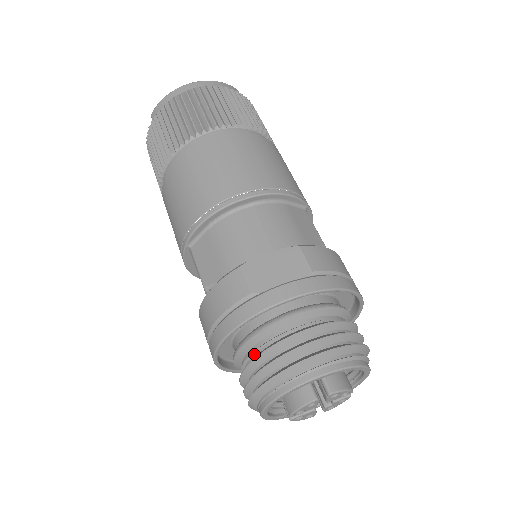
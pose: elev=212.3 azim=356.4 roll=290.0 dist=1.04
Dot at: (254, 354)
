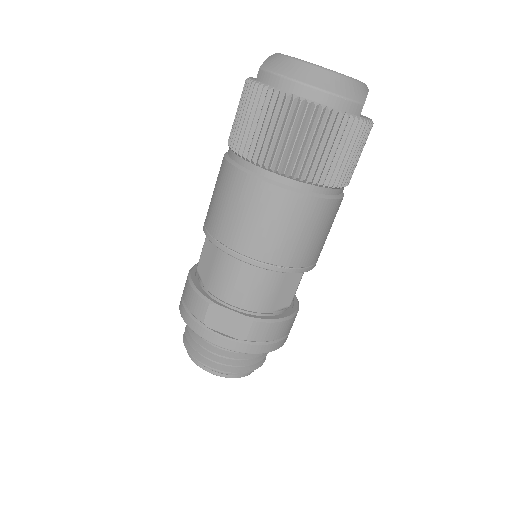
Dot at: occluded
